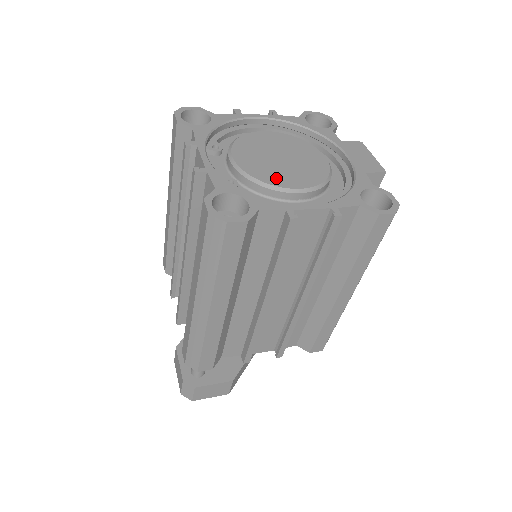
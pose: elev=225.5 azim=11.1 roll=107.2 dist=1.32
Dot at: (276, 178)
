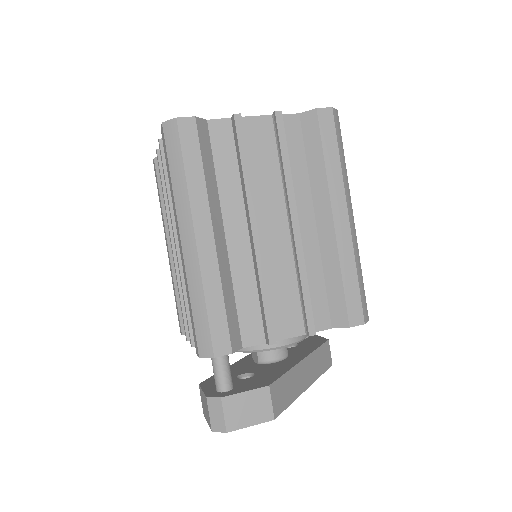
Dot at: occluded
